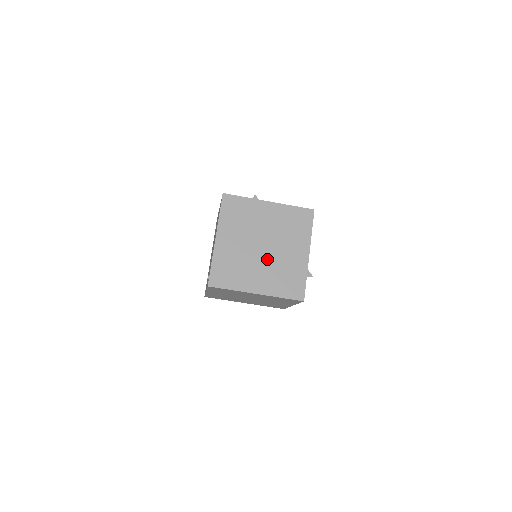
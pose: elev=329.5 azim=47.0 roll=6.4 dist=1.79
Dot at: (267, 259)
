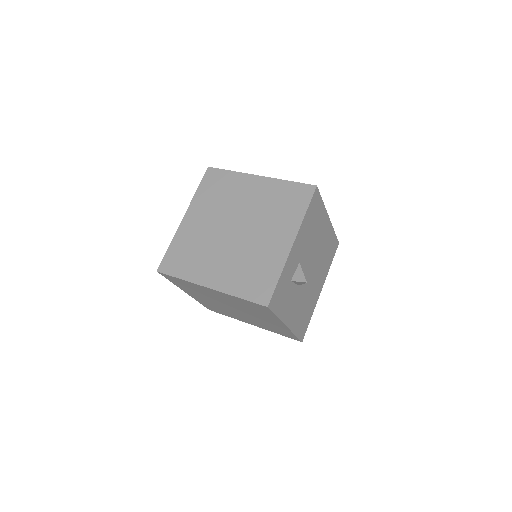
Dot at: (235, 245)
